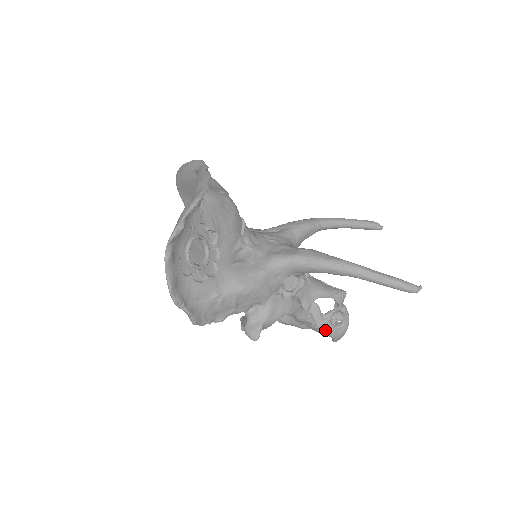
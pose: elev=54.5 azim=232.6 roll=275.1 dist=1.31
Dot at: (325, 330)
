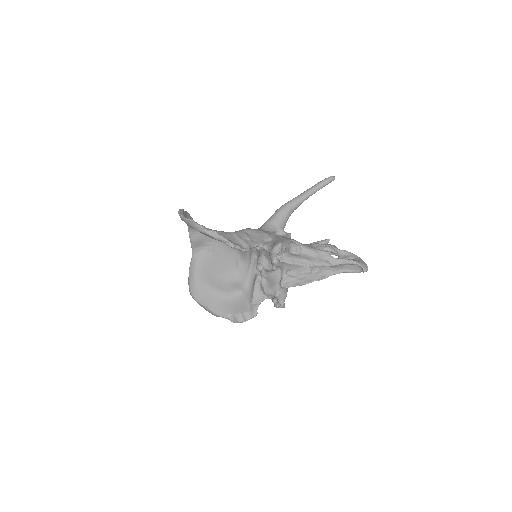
Dot at: (343, 260)
